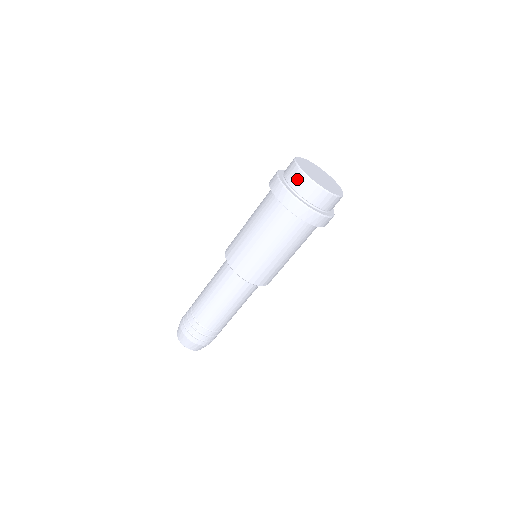
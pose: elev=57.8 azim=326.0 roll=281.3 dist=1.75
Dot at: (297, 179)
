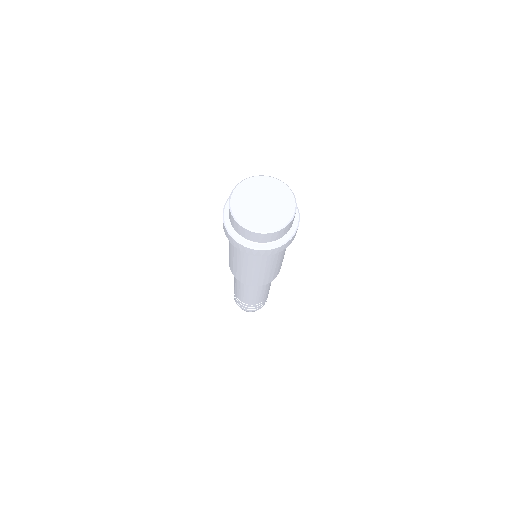
Dot at: (264, 238)
